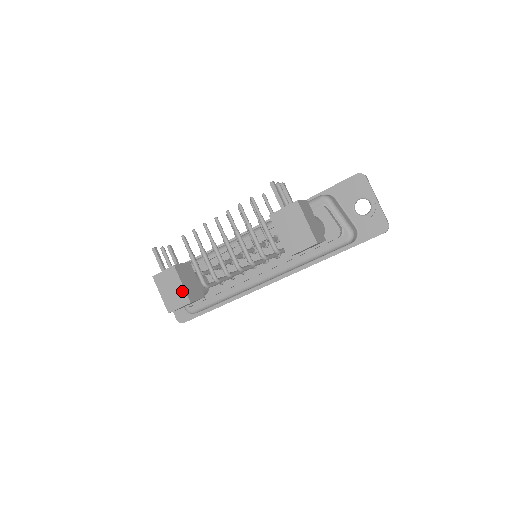
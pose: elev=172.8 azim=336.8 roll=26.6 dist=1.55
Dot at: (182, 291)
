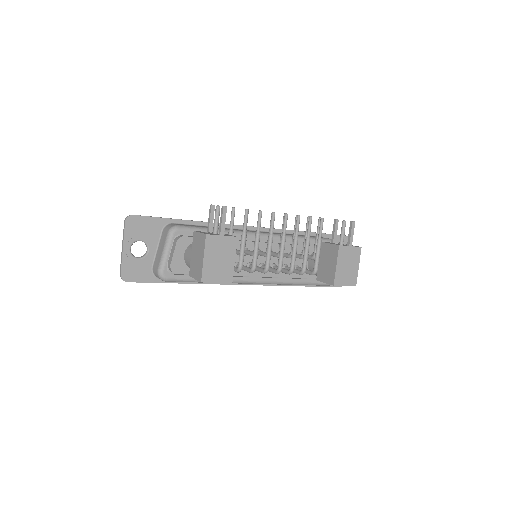
Dot at: (231, 267)
